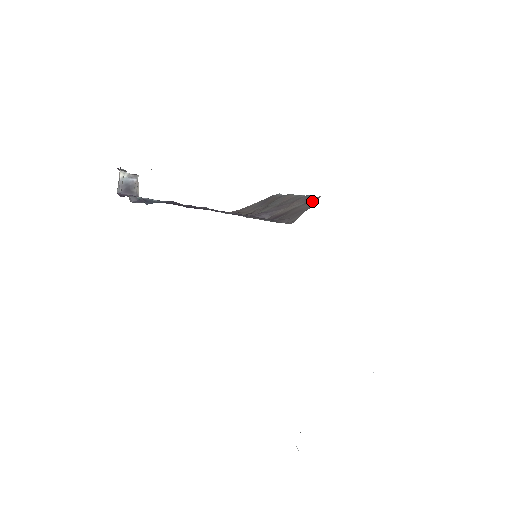
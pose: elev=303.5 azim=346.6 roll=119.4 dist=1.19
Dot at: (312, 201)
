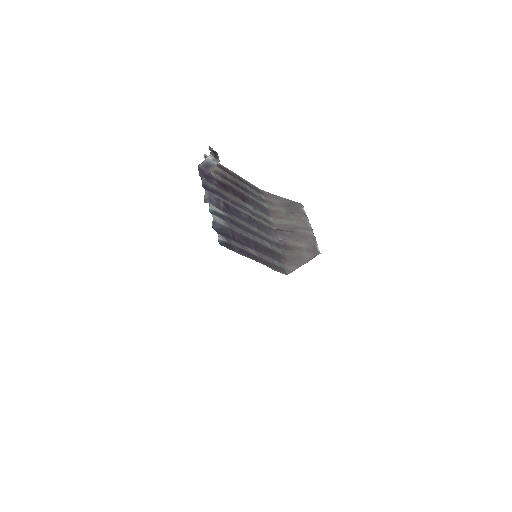
Dot at: (312, 253)
